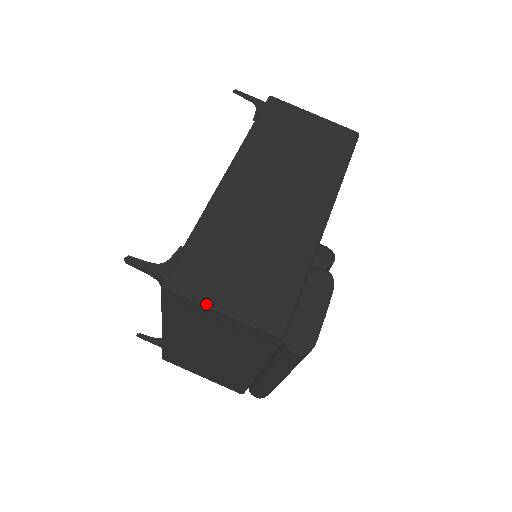
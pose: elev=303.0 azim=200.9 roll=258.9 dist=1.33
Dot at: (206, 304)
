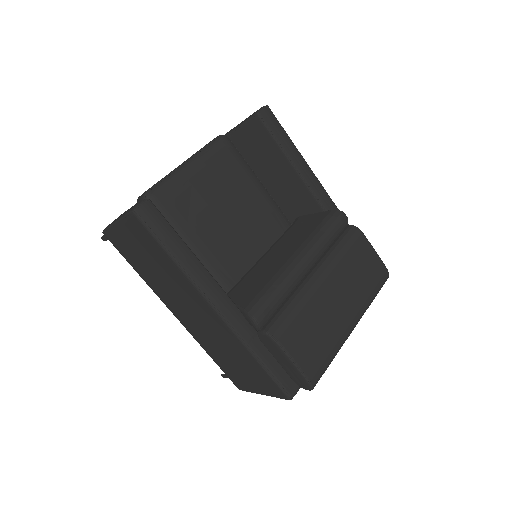
Dot at: (256, 393)
